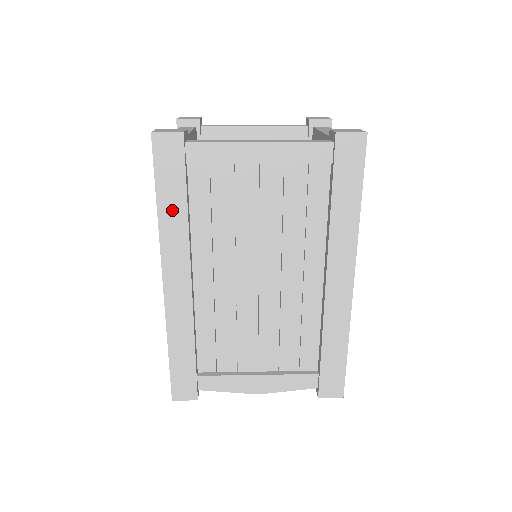
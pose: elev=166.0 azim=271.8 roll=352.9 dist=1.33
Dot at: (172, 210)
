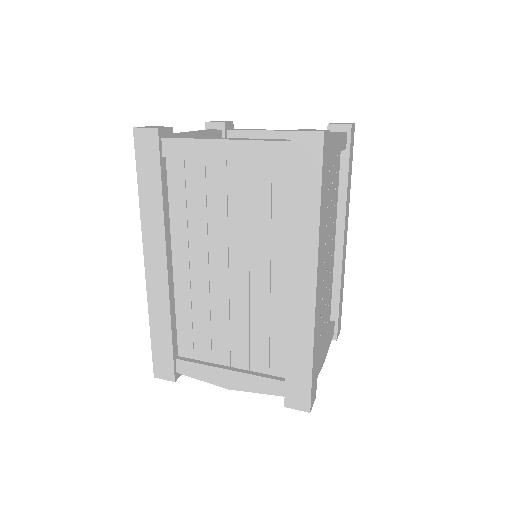
Dot at: (150, 199)
